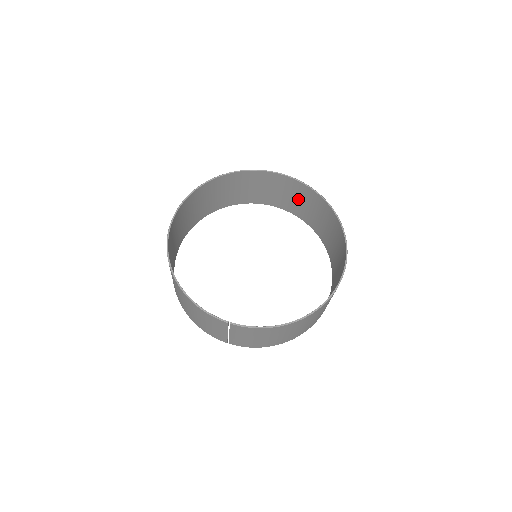
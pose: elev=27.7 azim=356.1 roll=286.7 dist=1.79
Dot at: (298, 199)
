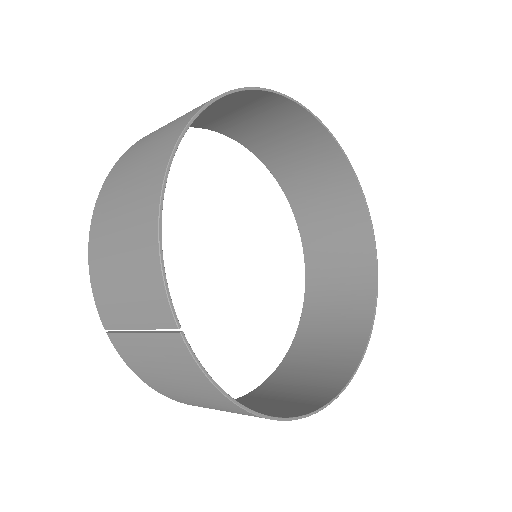
Dot at: (337, 241)
